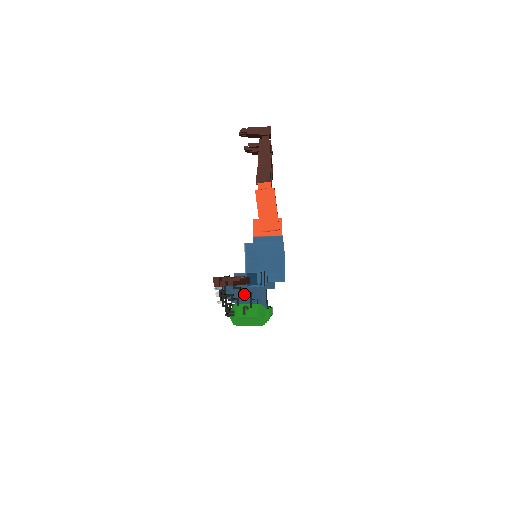
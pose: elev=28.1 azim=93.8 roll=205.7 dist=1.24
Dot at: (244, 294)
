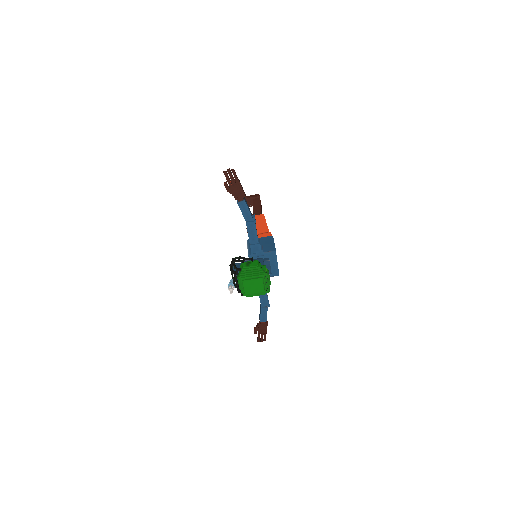
Dot at: occluded
